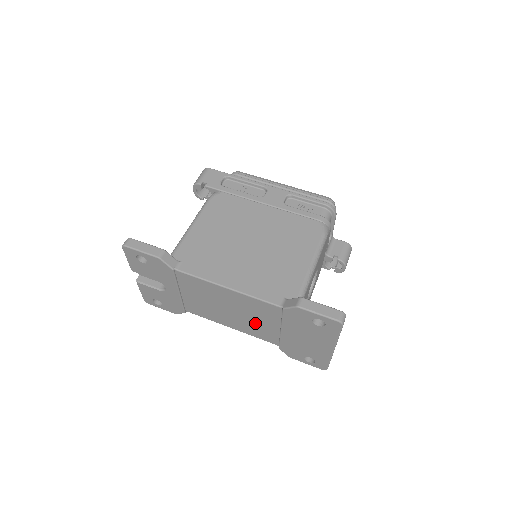
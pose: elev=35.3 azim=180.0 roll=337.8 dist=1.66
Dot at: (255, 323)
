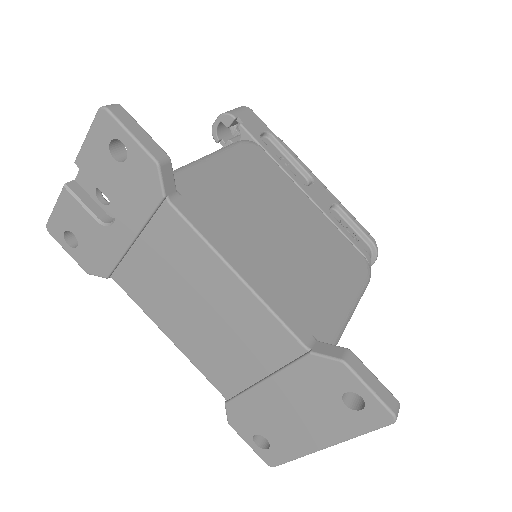
Dot at: (225, 350)
